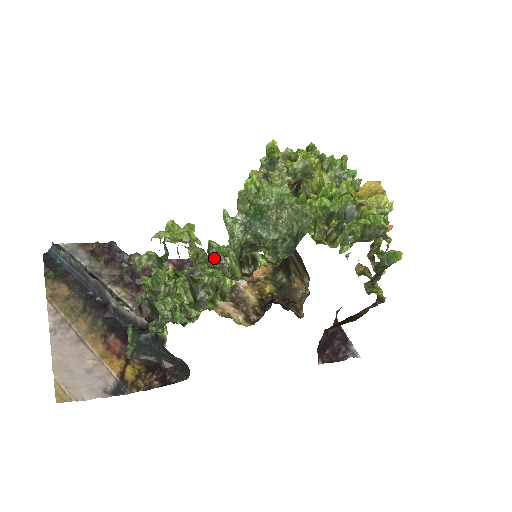
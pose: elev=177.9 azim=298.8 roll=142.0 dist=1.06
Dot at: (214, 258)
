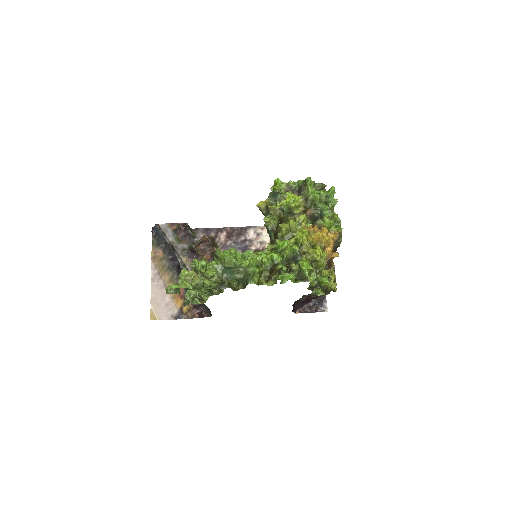
Dot at: occluded
